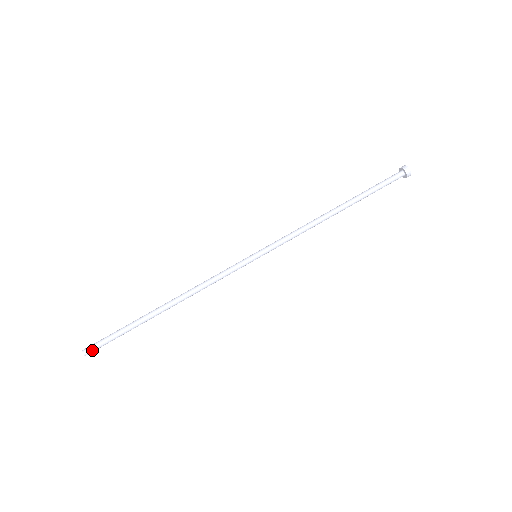
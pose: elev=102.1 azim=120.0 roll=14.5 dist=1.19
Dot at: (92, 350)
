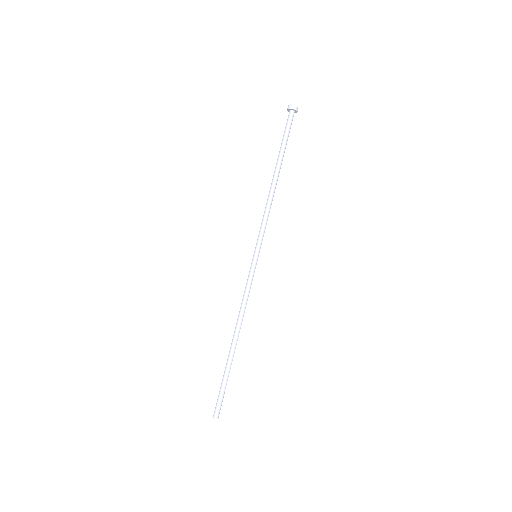
Dot at: (219, 411)
